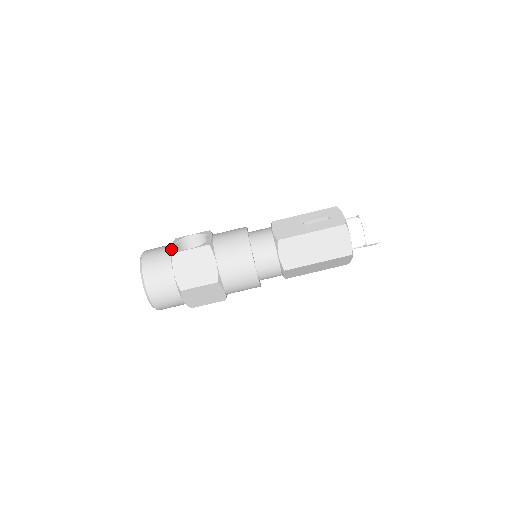
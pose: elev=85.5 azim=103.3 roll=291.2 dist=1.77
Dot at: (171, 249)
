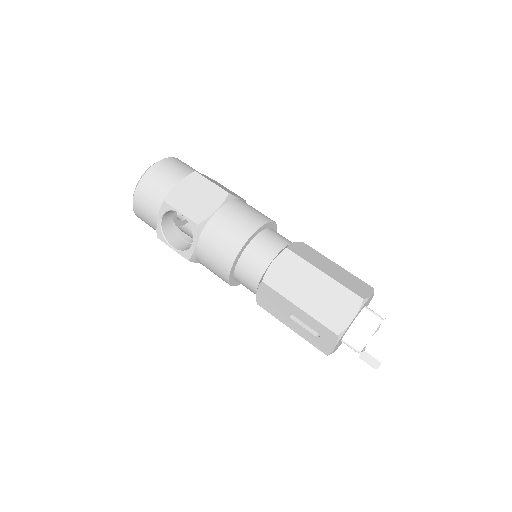
Dot at: occluded
